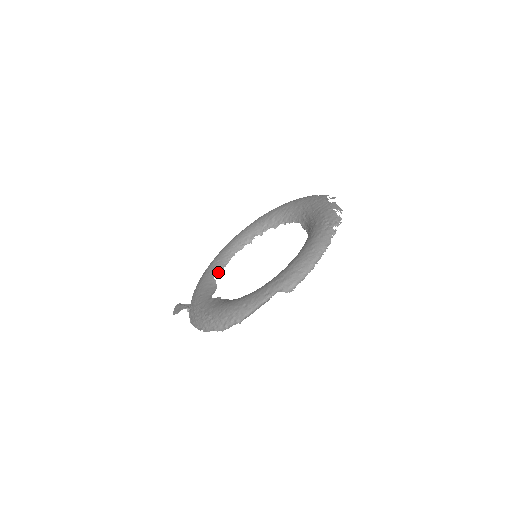
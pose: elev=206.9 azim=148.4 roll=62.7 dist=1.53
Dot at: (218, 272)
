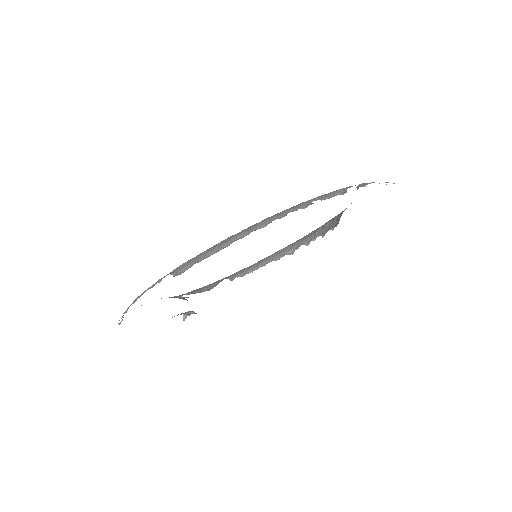
Dot at: (231, 278)
